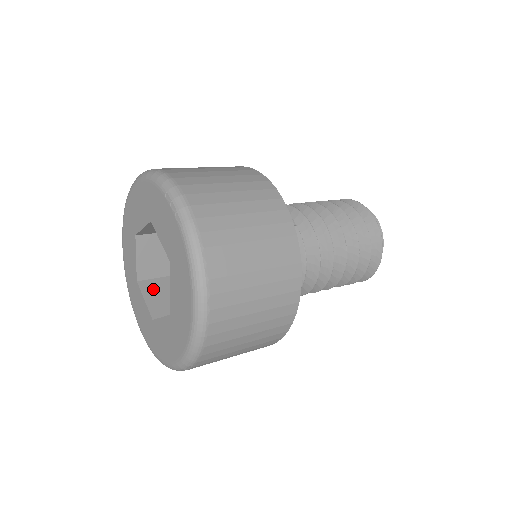
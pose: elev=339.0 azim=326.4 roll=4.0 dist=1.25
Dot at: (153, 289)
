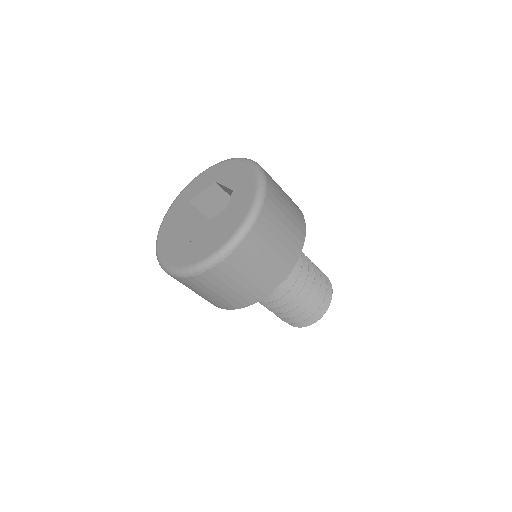
Dot at: occluded
